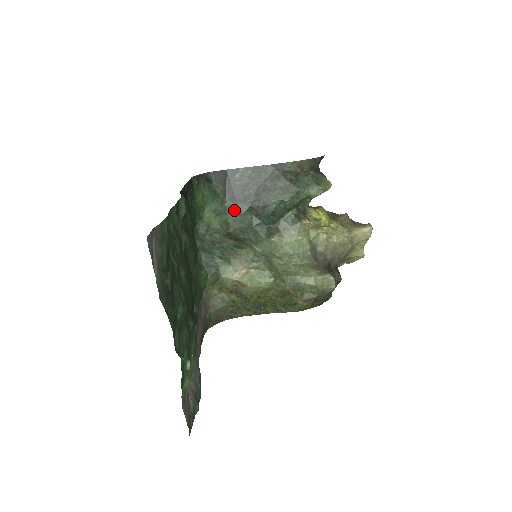
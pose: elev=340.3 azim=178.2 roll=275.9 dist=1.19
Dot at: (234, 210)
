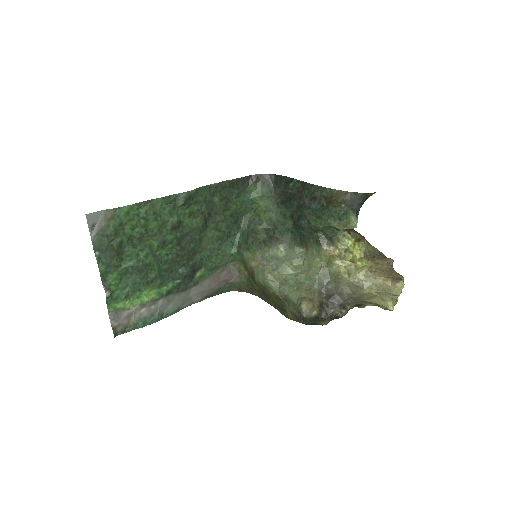
Dot at: (281, 212)
